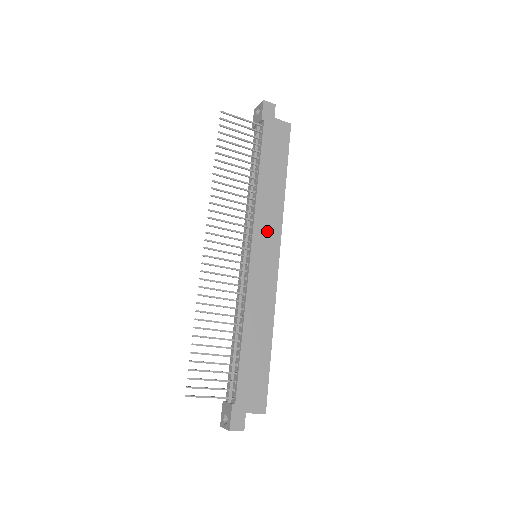
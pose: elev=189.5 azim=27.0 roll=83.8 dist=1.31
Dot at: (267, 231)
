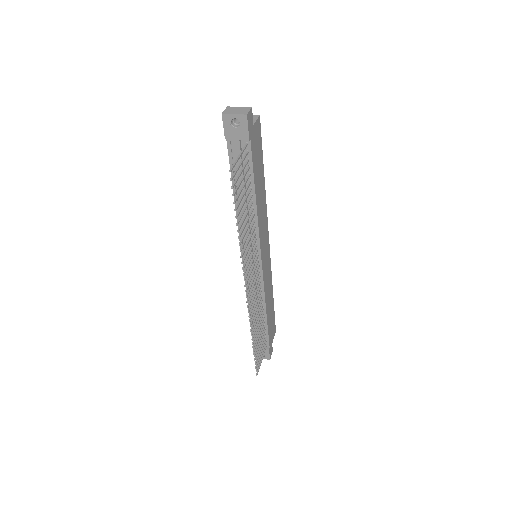
Dot at: (264, 236)
